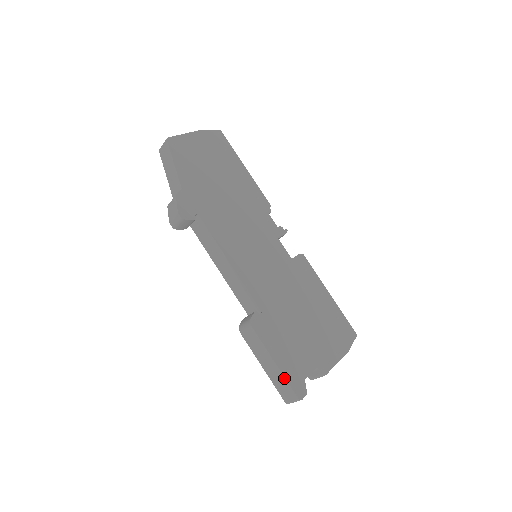
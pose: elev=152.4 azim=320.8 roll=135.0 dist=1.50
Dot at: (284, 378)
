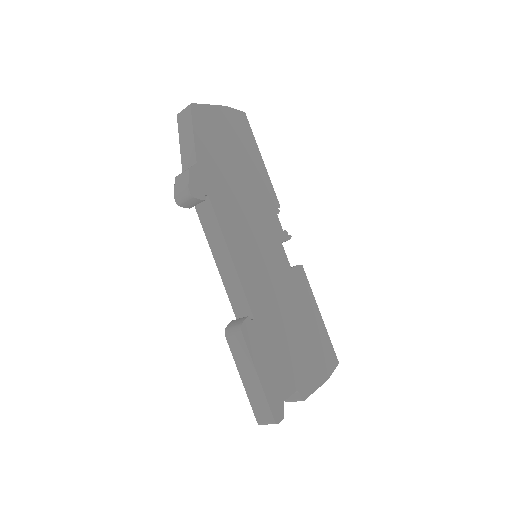
Dot at: (264, 396)
